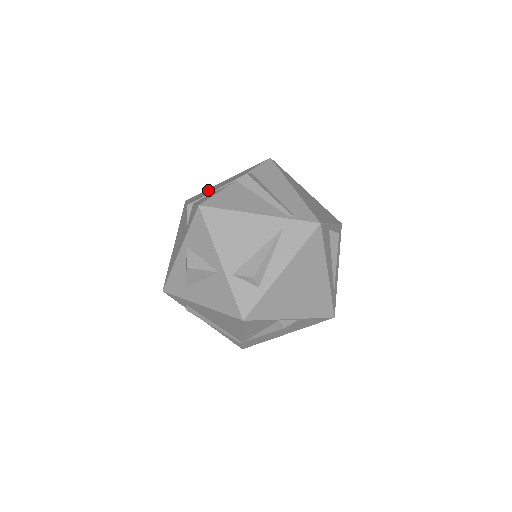
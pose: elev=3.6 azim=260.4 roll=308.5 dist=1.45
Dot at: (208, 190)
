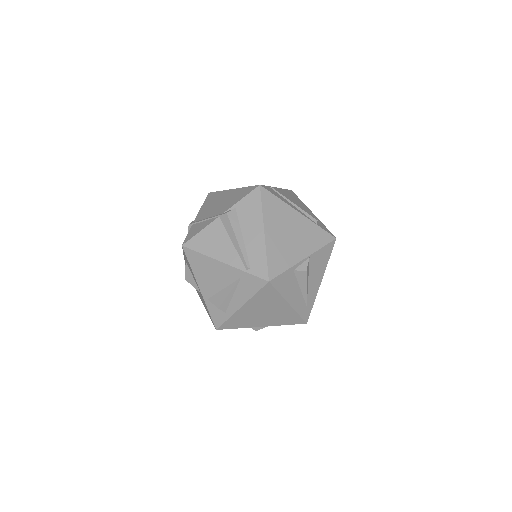
Dot at: (216, 198)
